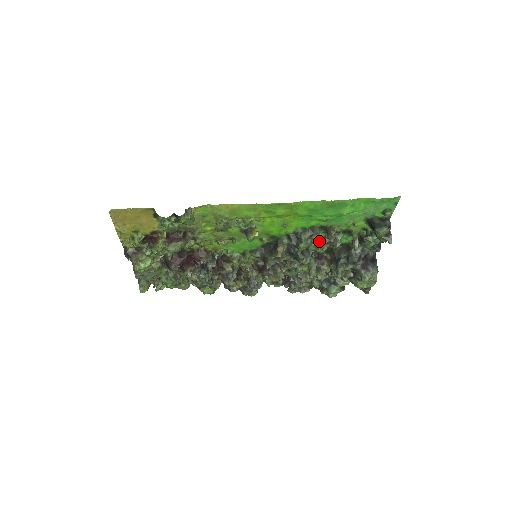
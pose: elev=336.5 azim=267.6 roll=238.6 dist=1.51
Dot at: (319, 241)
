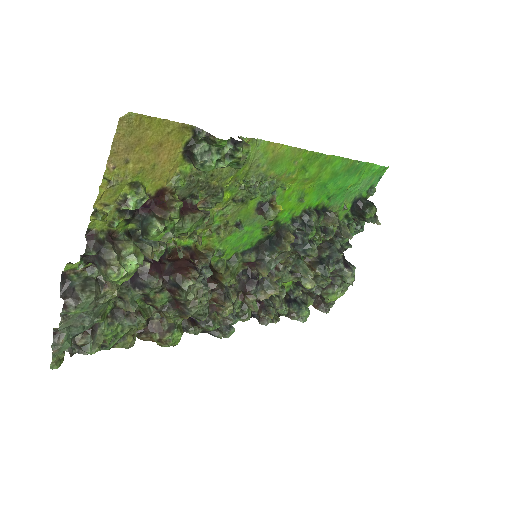
Dot at: occluded
